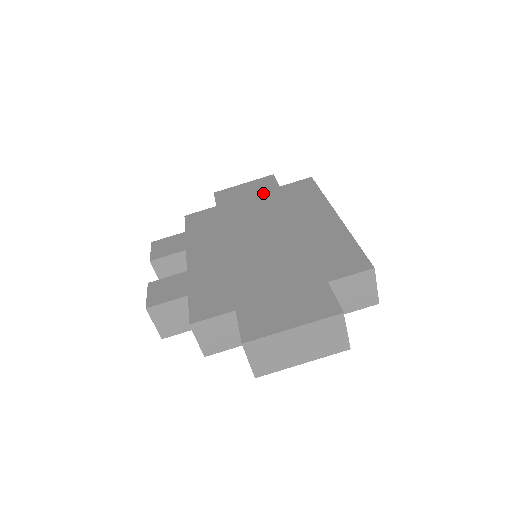
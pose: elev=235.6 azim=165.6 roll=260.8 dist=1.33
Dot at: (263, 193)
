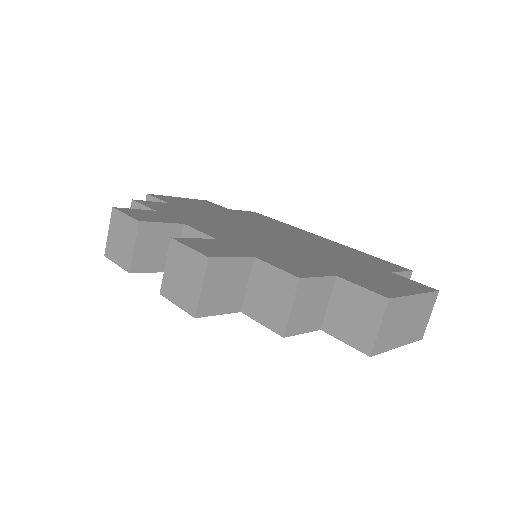
Dot at: (217, 208)
